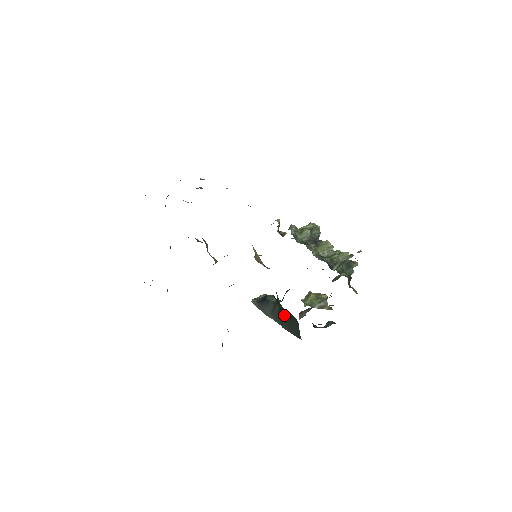
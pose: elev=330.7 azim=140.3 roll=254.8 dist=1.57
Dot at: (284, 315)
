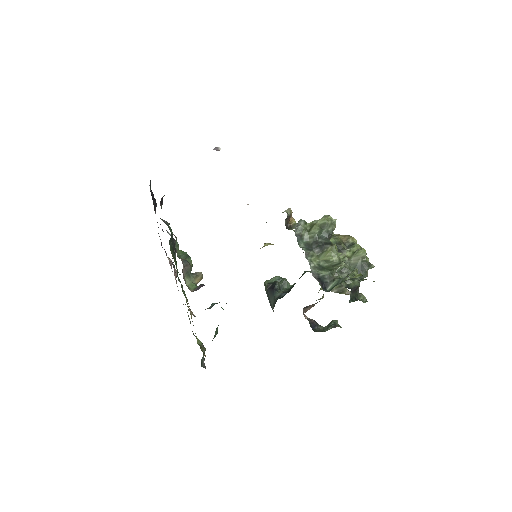
Dot at: occluded
